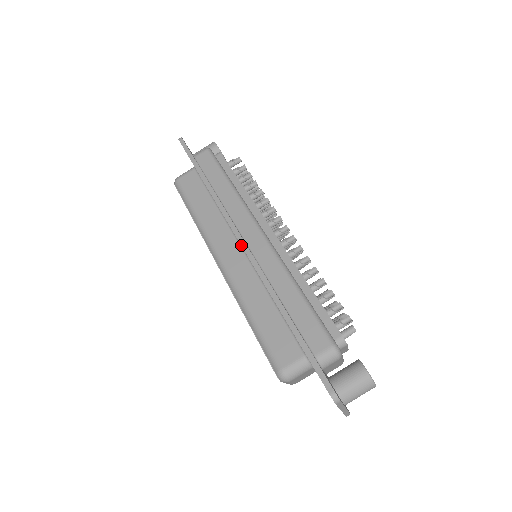
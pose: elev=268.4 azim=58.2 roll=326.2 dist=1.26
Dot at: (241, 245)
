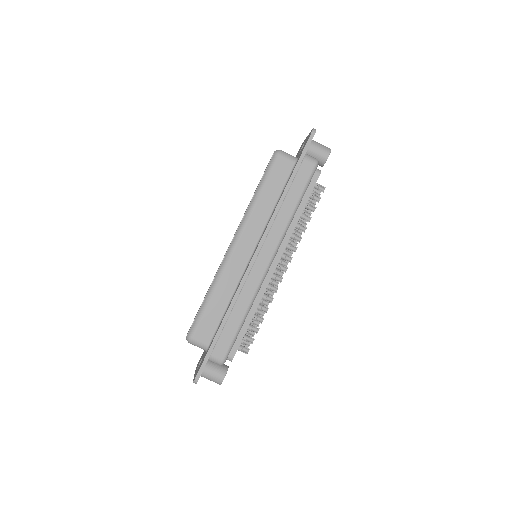
Dot at: (252, 258)
